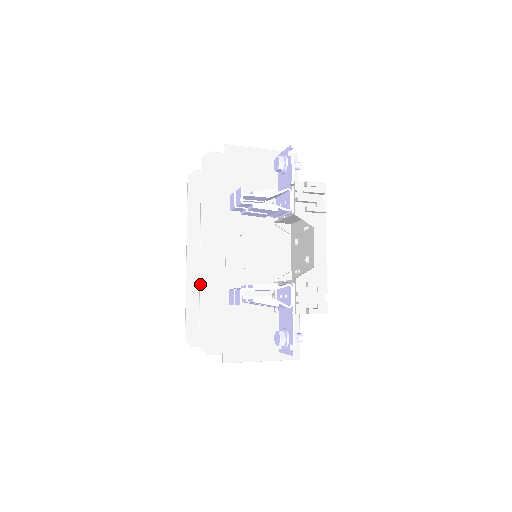
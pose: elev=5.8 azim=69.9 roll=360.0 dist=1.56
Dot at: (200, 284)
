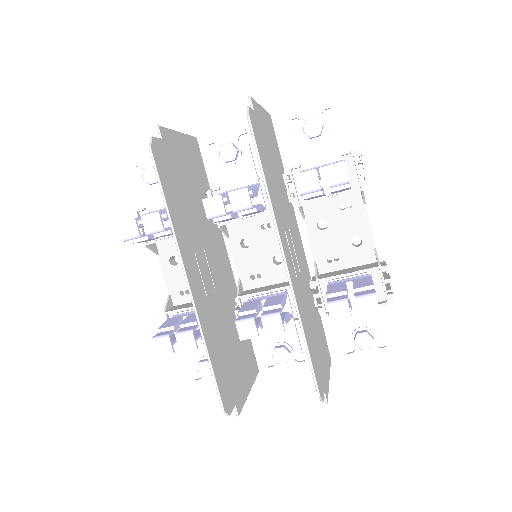
Dot at: (299, 311)
